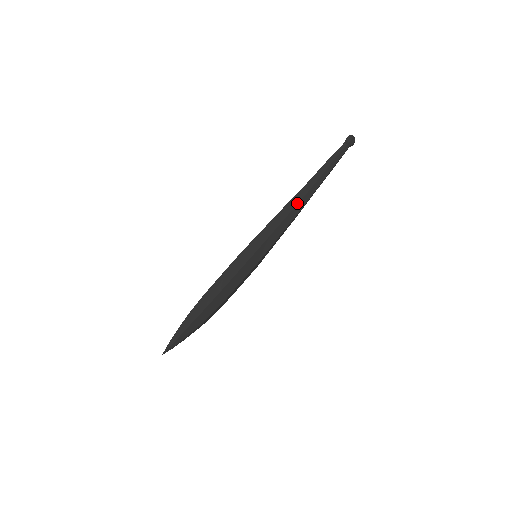
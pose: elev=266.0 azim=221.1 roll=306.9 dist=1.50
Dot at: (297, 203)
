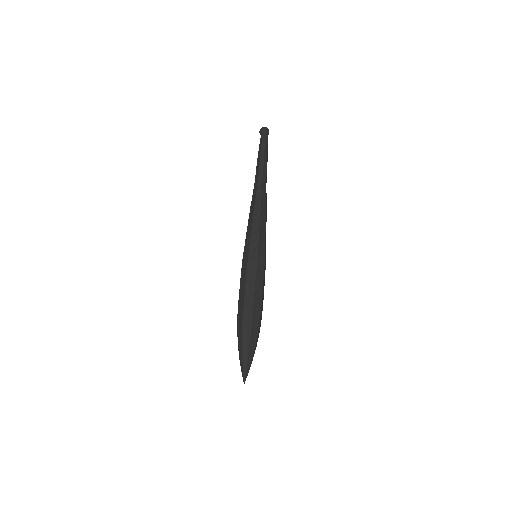
Dot at: (255, 198)
